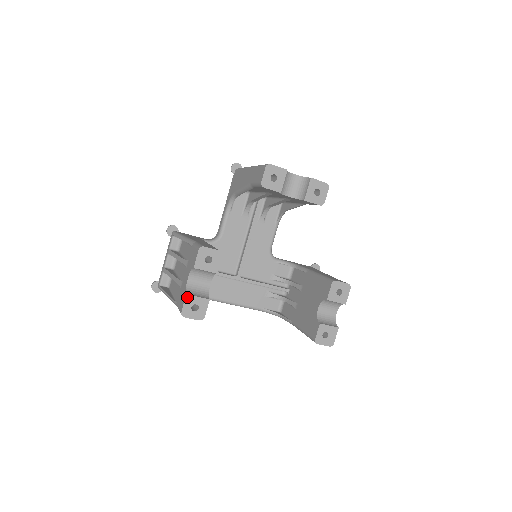
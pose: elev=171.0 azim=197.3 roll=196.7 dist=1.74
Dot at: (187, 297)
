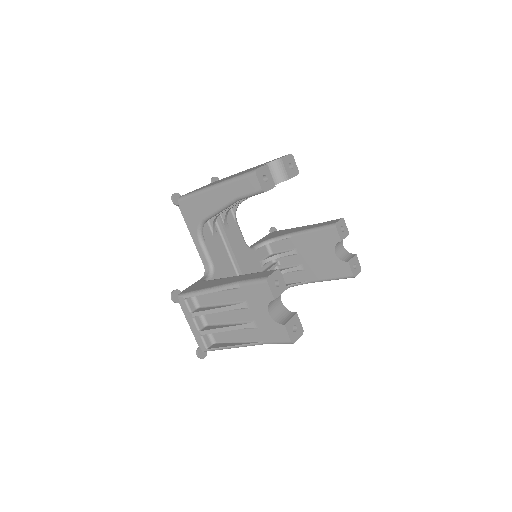
Dot at: (286, 326)
